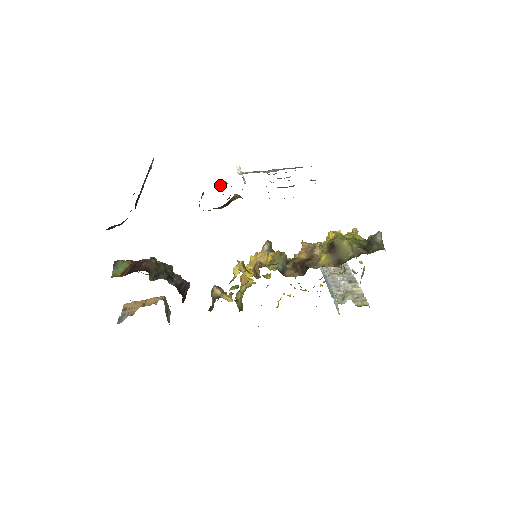
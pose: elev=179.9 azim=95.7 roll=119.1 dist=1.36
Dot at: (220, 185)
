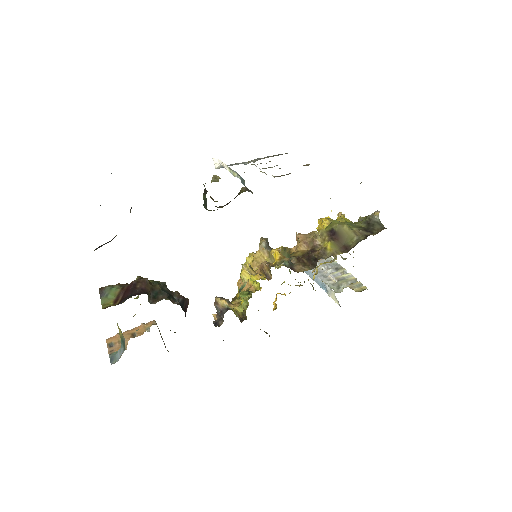
Dot at: (214, 180)
